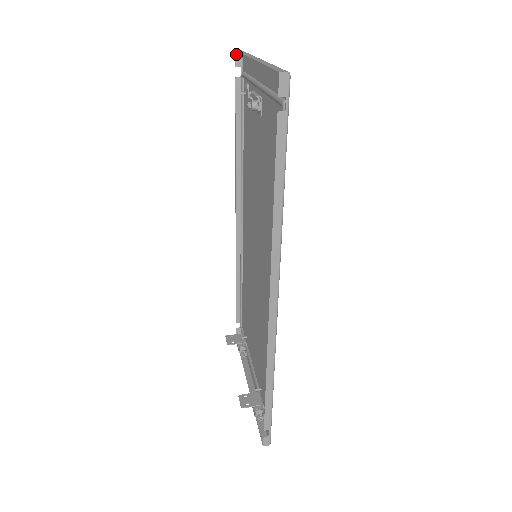
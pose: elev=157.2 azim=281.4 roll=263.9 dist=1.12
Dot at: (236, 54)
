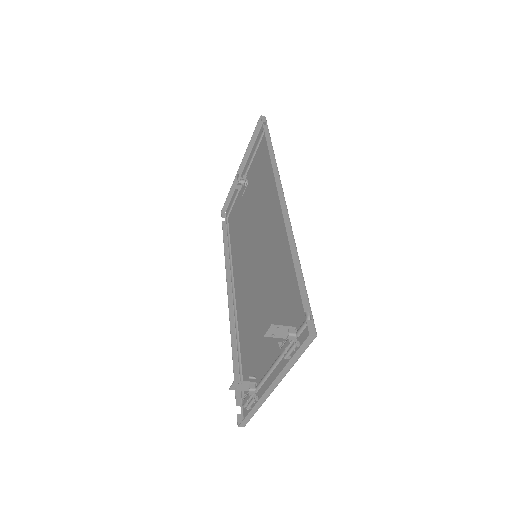
Dot at: (222, 213)
